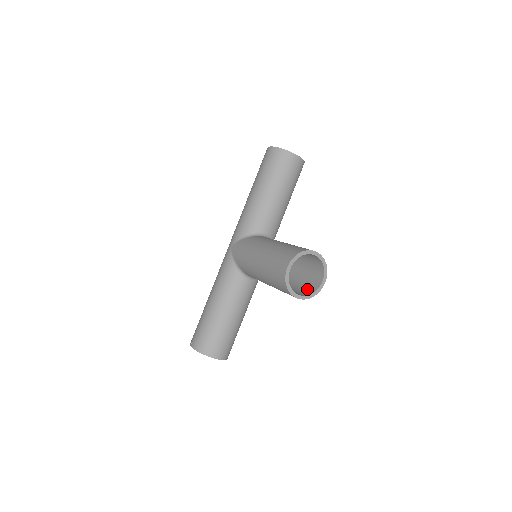
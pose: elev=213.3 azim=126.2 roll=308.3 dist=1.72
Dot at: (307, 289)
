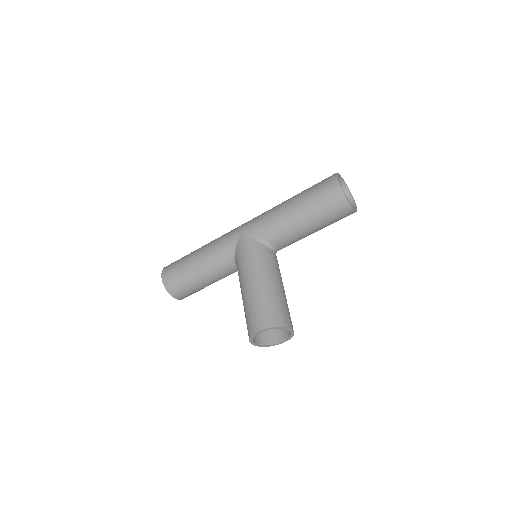
Dot at: (267, 335)
